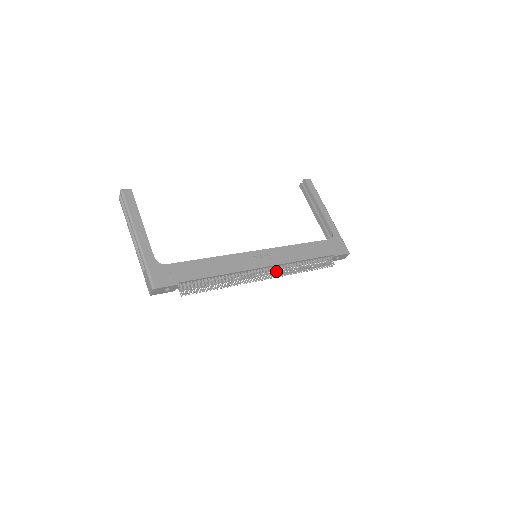
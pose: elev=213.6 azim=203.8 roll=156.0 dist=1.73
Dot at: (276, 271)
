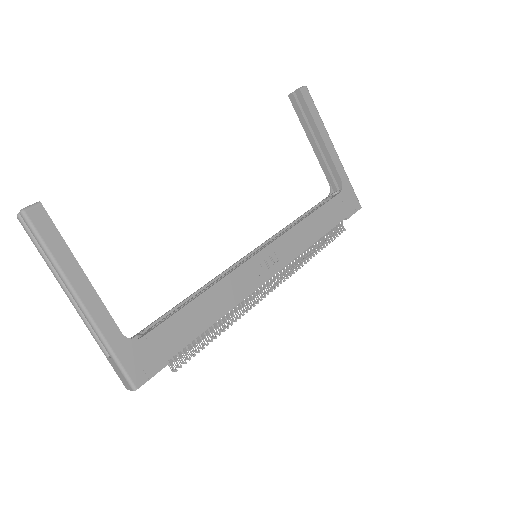
Dot at: (284, 272)
